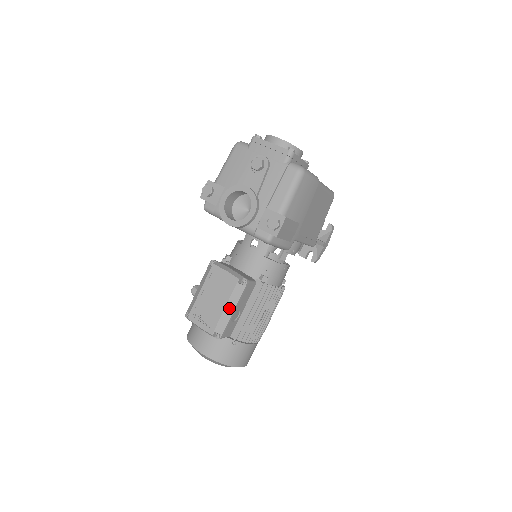
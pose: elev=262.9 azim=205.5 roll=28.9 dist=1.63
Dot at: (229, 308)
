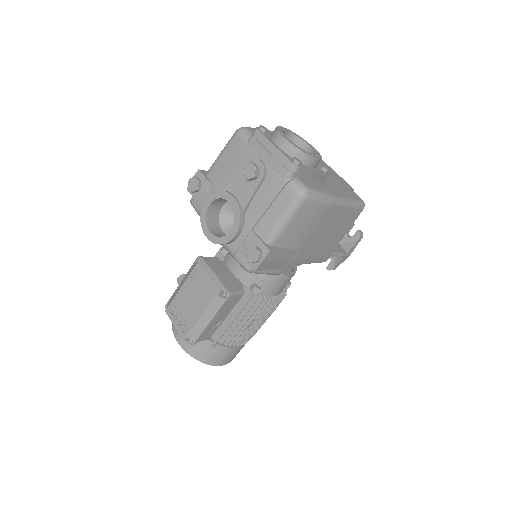
Dot at: (205, 318)
